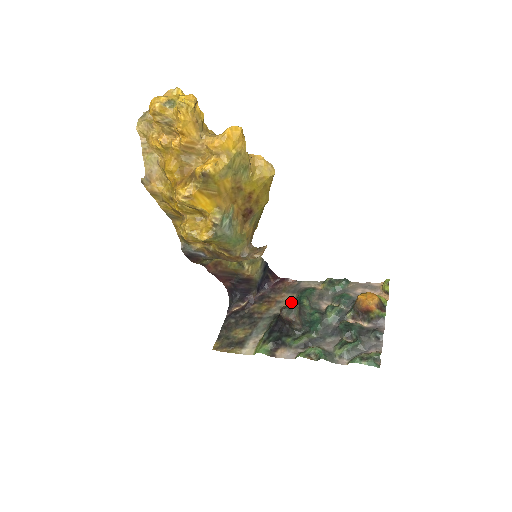
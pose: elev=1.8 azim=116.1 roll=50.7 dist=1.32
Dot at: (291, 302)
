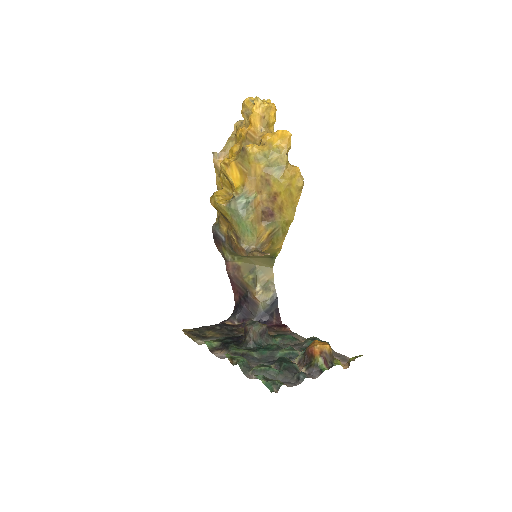
Dot at: (263, 324)
